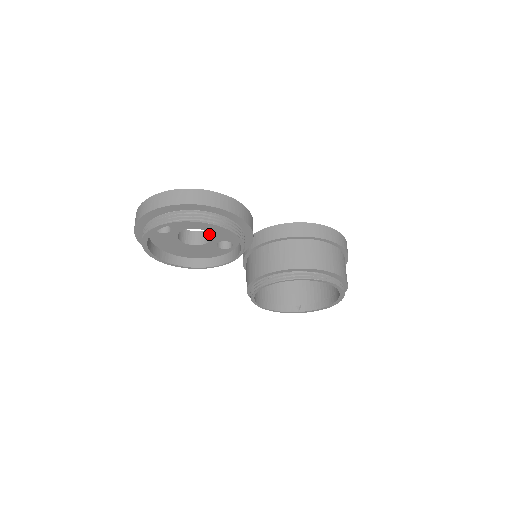
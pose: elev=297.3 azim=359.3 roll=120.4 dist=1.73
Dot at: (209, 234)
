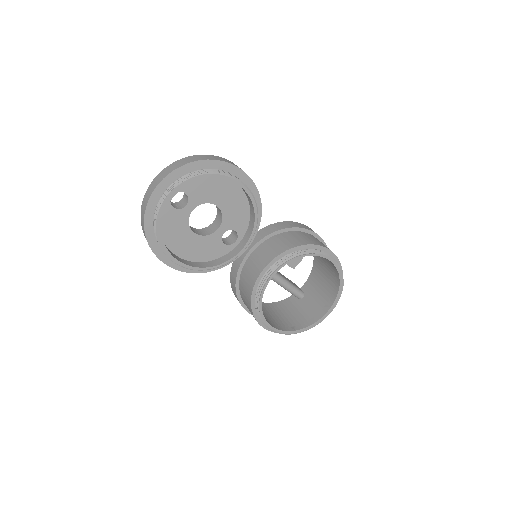
Dot at: (214, 226)
